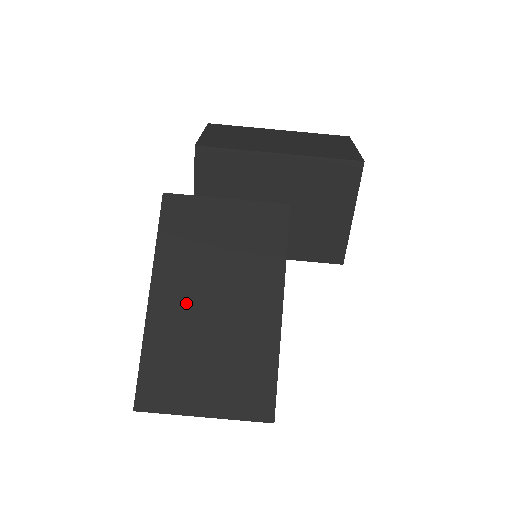
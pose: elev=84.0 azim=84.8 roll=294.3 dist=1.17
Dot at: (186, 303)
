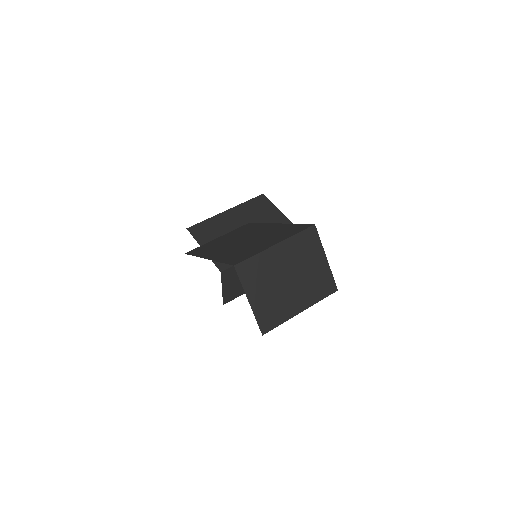
Dot at: (228, 248)
